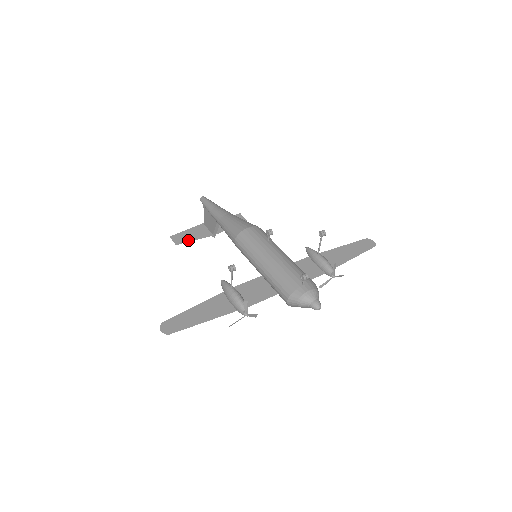
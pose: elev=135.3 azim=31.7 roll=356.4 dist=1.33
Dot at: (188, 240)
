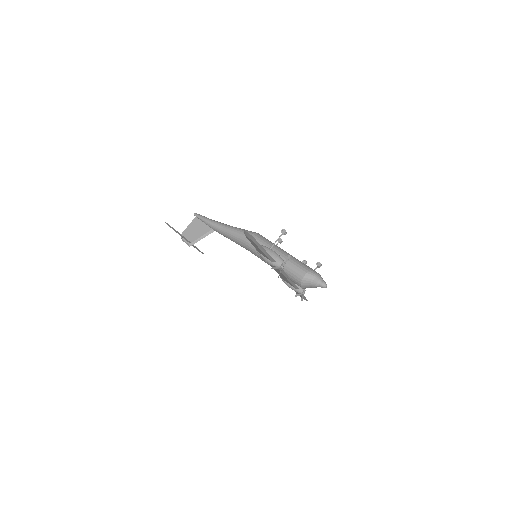
Dot at: (178, 232)
